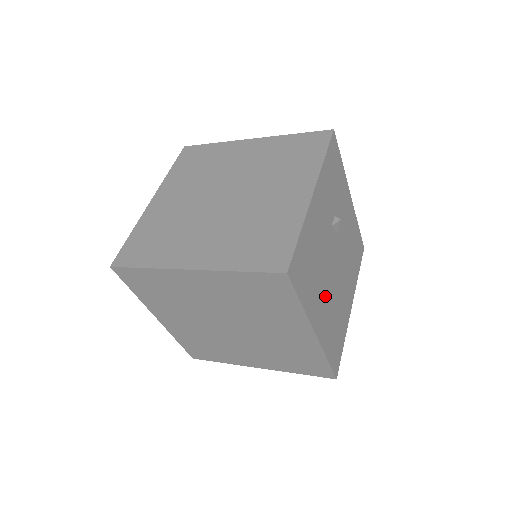
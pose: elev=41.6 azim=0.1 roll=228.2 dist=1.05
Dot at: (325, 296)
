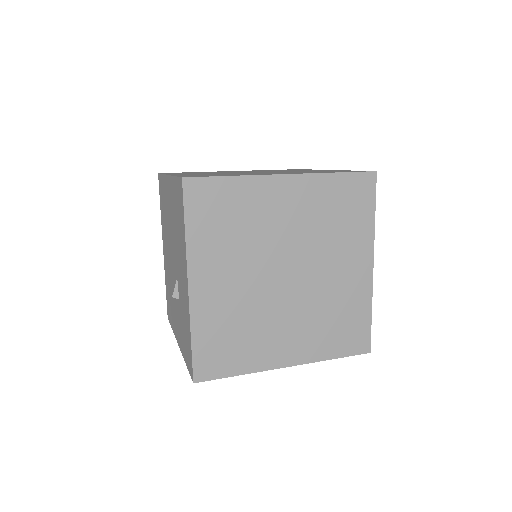
Dot at: occluded
